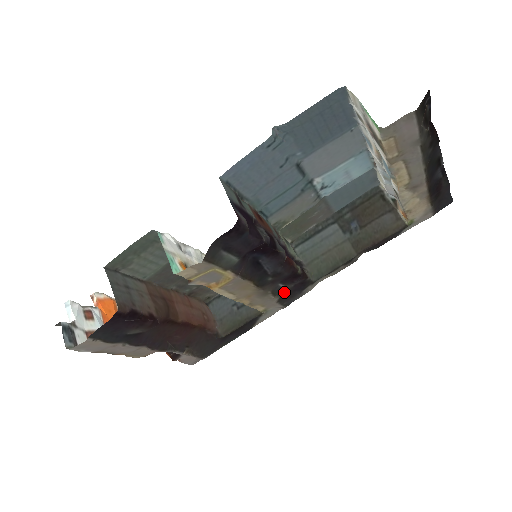
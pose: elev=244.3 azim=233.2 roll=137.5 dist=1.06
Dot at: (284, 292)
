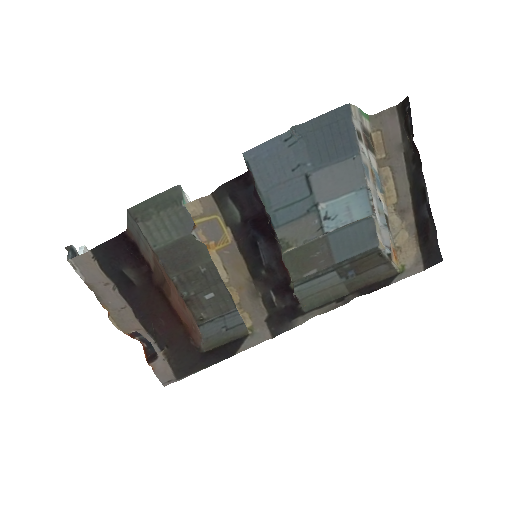
Dot at: (274, 310)
